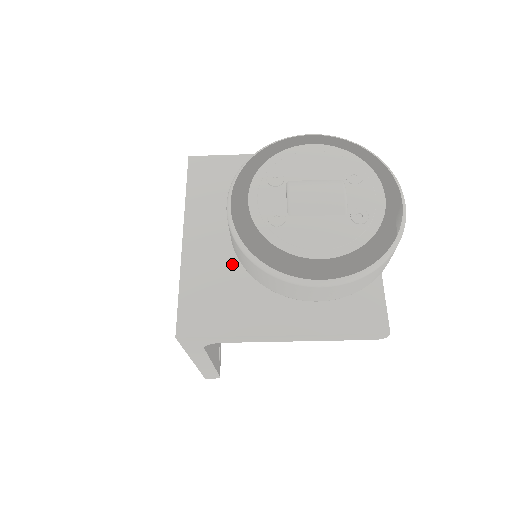
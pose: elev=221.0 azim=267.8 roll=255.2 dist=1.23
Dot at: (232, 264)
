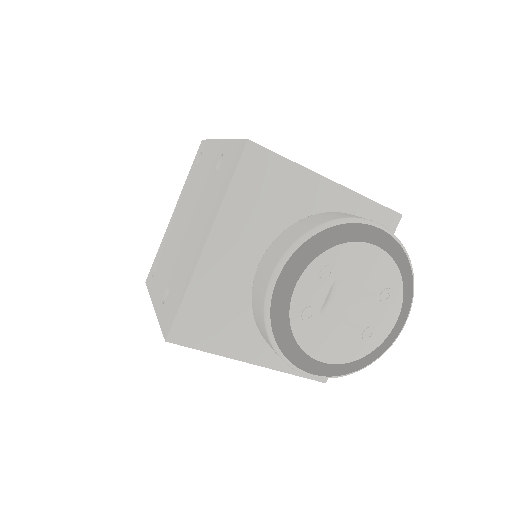
Dot at: (240, 289)
